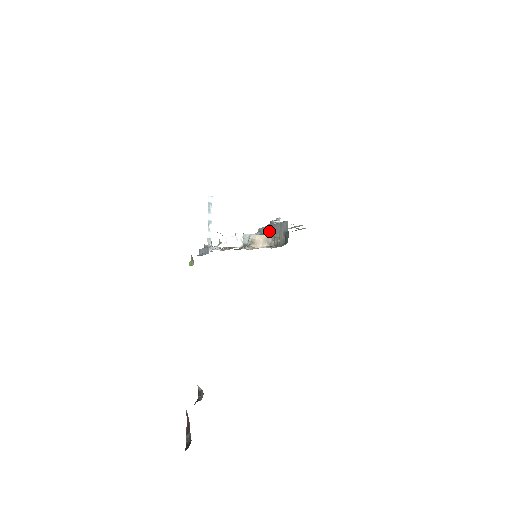
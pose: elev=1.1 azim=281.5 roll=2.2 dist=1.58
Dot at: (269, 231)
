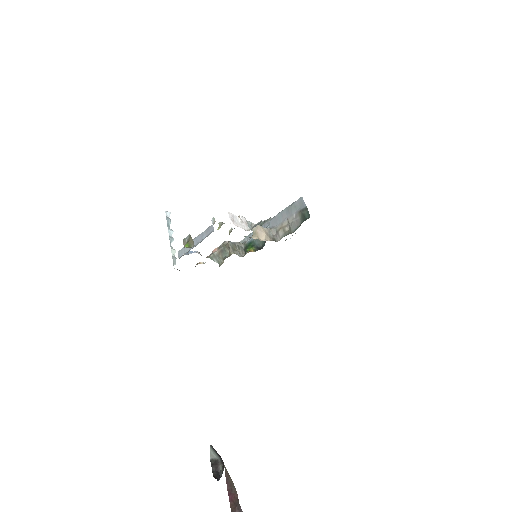
Dot at: occluded
